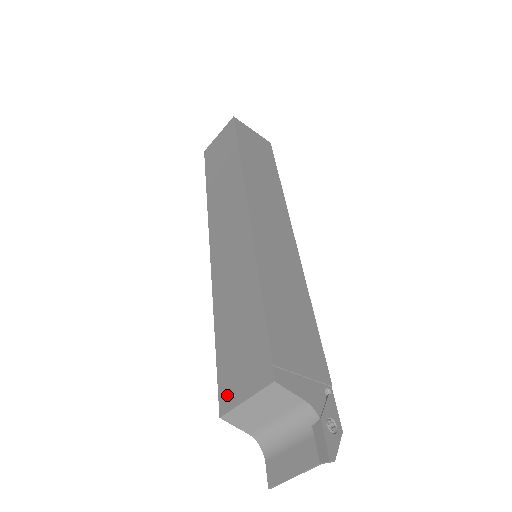
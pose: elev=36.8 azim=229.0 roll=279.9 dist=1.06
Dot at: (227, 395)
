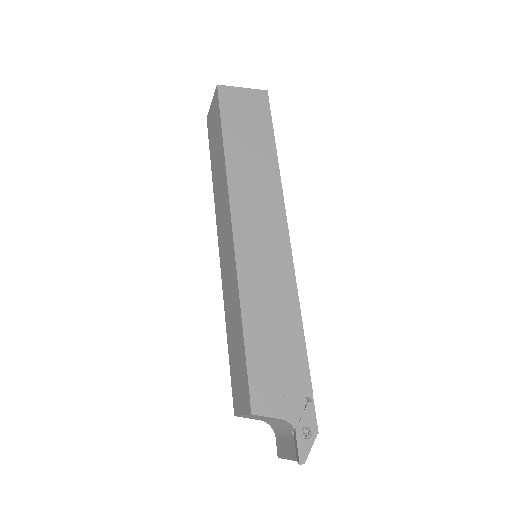
Dot at: (235, 402)
